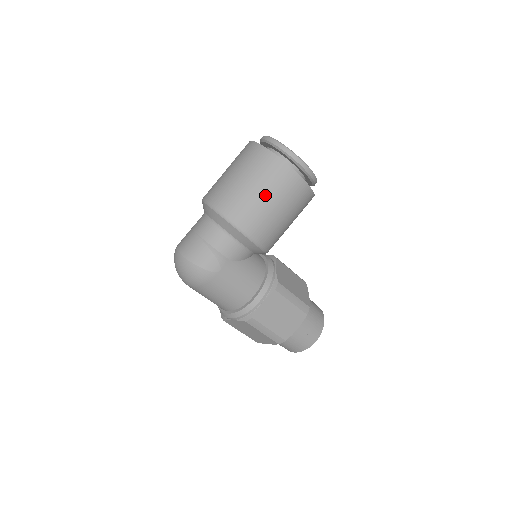
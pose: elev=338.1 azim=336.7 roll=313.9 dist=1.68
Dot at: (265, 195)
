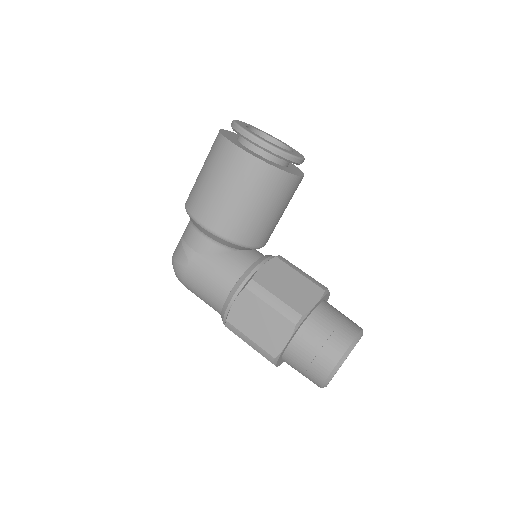
Dot at: (210, 176)
